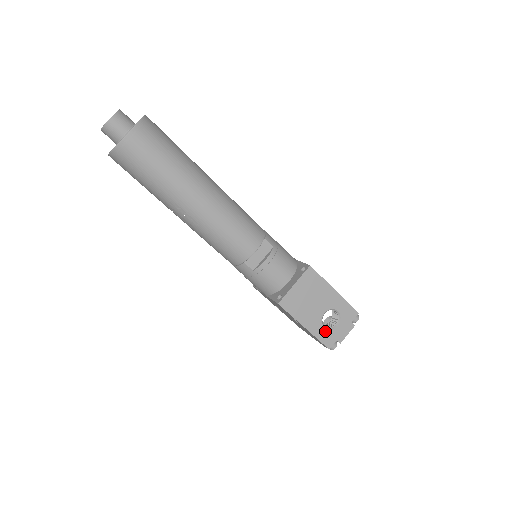
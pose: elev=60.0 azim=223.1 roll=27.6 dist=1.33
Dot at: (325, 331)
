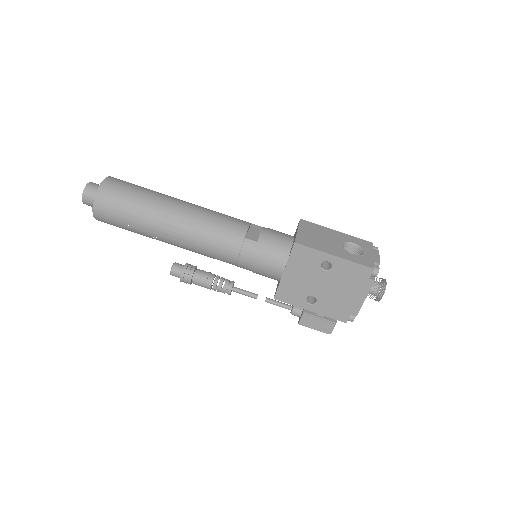
Dot at: (356, 257)
